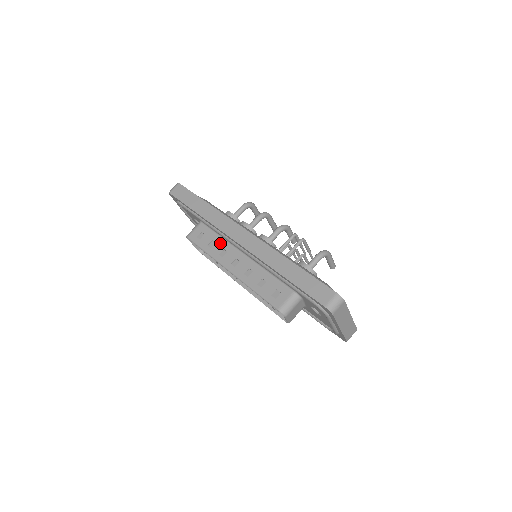
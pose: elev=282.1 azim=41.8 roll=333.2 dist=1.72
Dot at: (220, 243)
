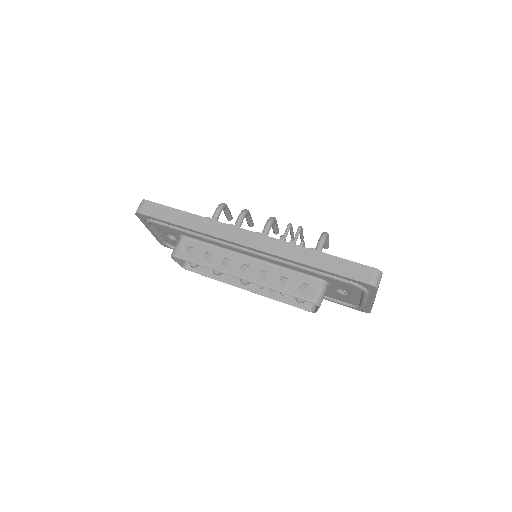
Dot at: (217, 253)
